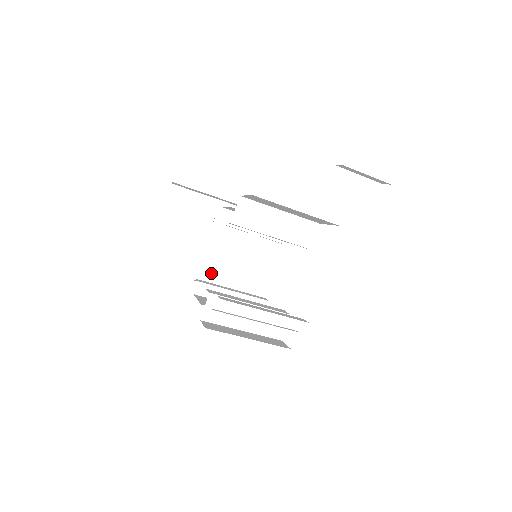
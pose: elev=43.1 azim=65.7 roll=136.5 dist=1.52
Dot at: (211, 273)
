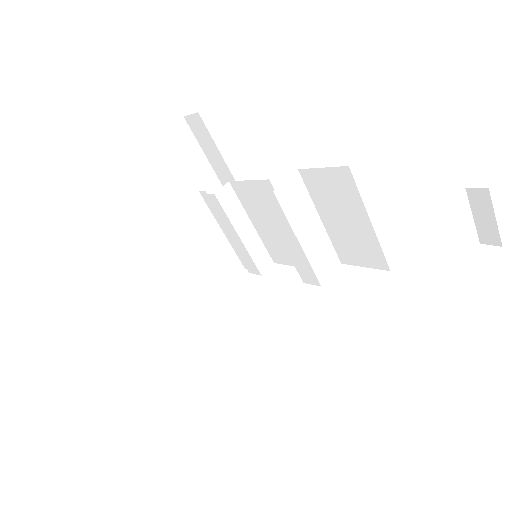
Dot at: (156, 253)
